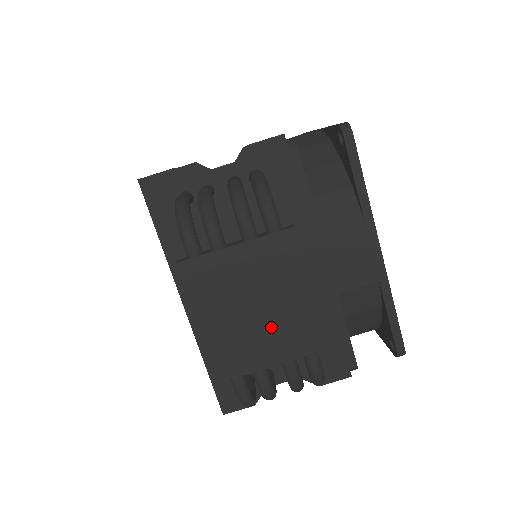
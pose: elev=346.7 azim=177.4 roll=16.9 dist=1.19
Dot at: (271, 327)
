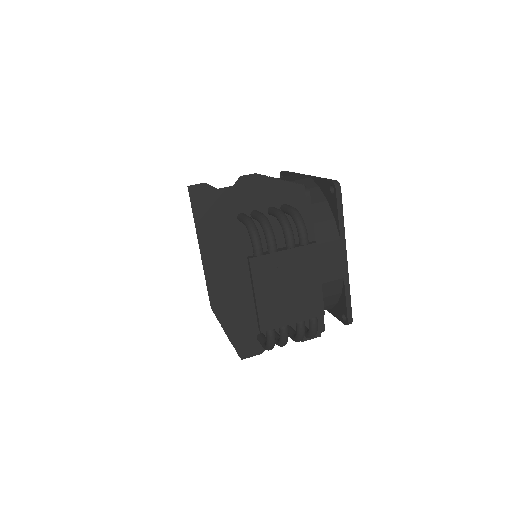
Dot at: (295, 300)
